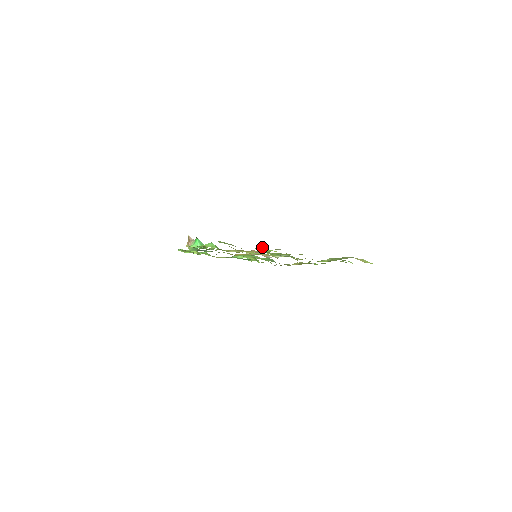
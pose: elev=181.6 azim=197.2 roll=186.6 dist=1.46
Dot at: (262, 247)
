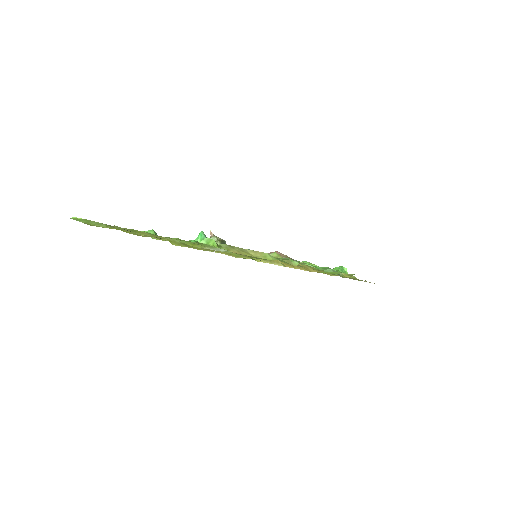
Dot at: occluded
